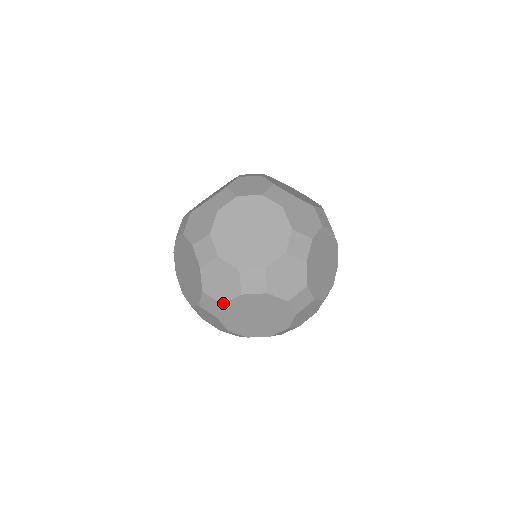
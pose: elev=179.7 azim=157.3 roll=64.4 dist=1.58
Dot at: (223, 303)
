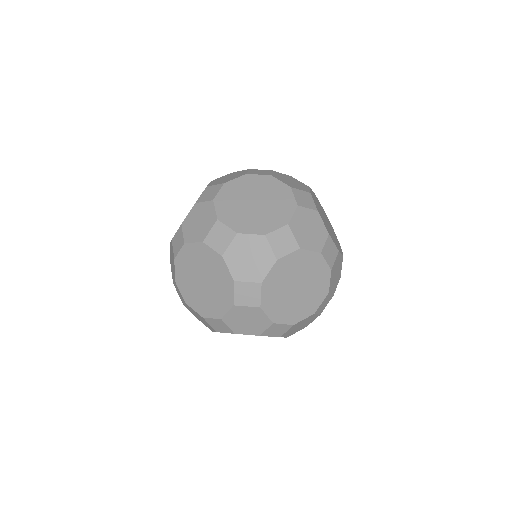
Dot at: (175, 280)
